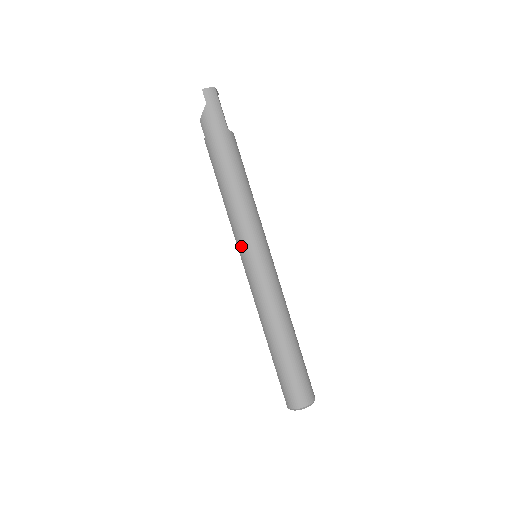
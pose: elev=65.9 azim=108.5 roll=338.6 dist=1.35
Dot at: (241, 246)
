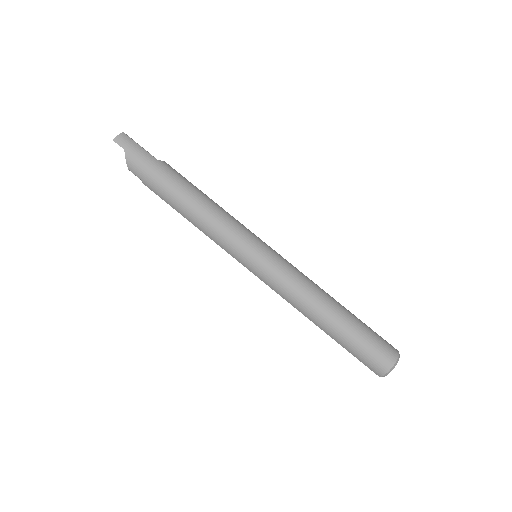
Dot at: (237, 254)
